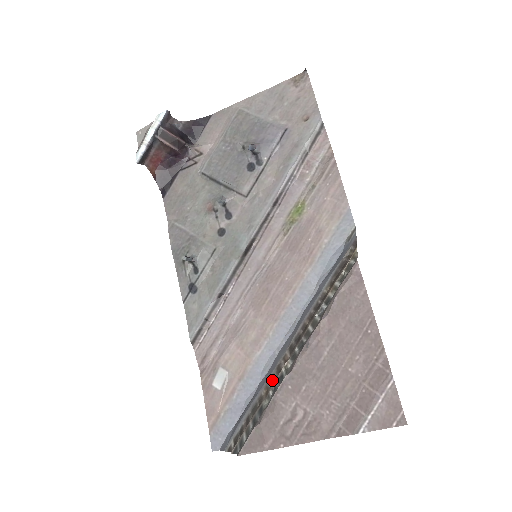
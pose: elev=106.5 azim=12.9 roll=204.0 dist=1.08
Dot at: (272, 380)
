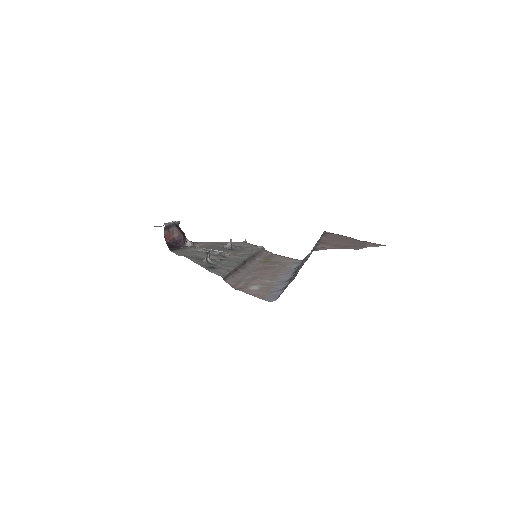
Dot at: occluded
